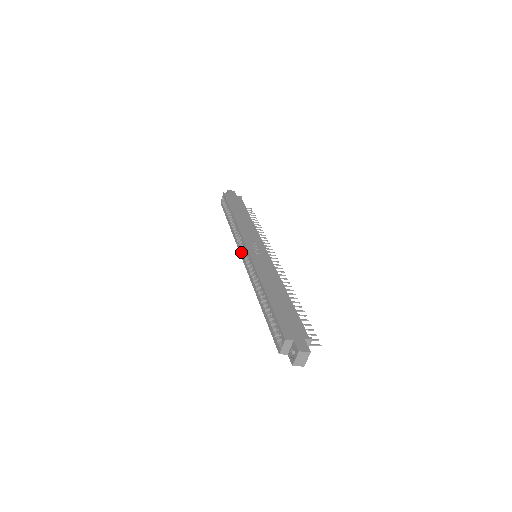
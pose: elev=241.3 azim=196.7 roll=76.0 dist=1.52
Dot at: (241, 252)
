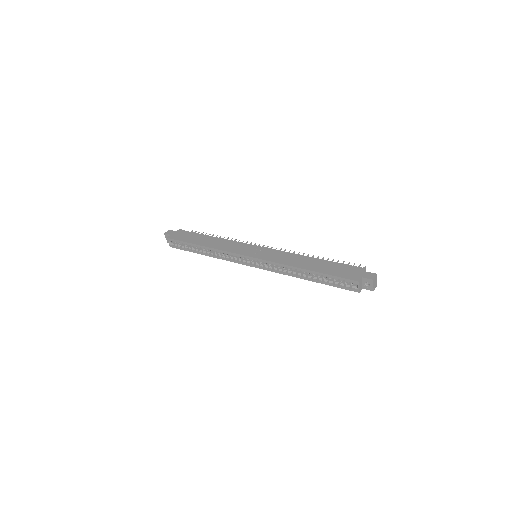
Dot at: (244, 263)
